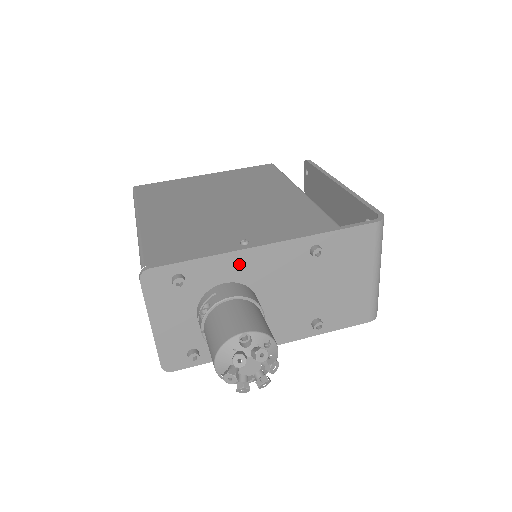
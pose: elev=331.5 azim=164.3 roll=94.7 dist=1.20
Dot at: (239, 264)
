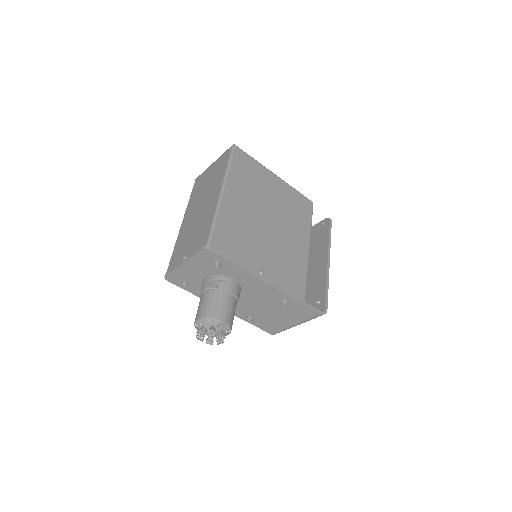
Dot at: (249, 279)
